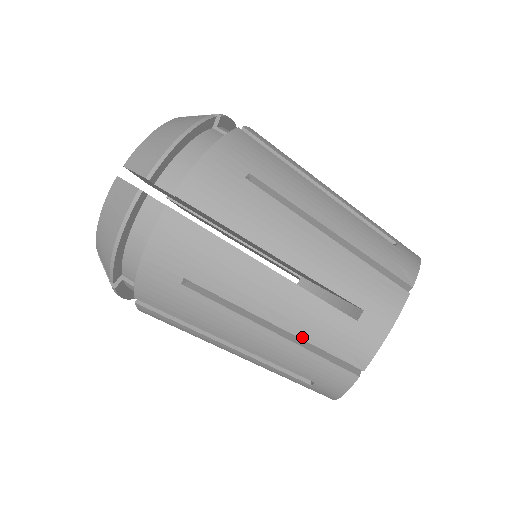
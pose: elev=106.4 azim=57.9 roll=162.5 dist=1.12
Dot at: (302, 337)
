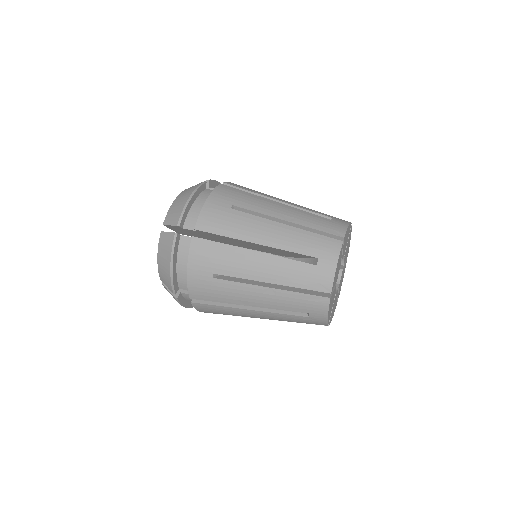
Dot at: (305, 225)
